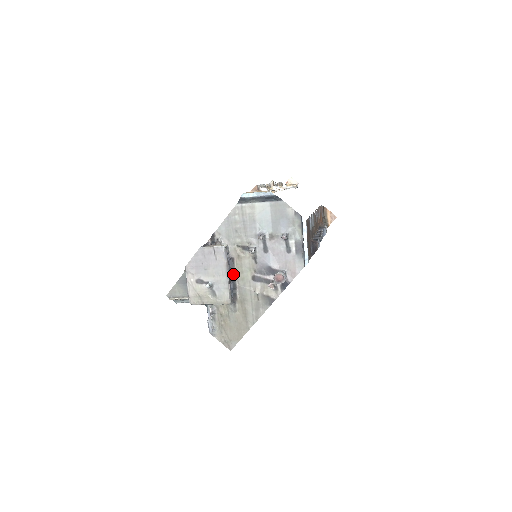
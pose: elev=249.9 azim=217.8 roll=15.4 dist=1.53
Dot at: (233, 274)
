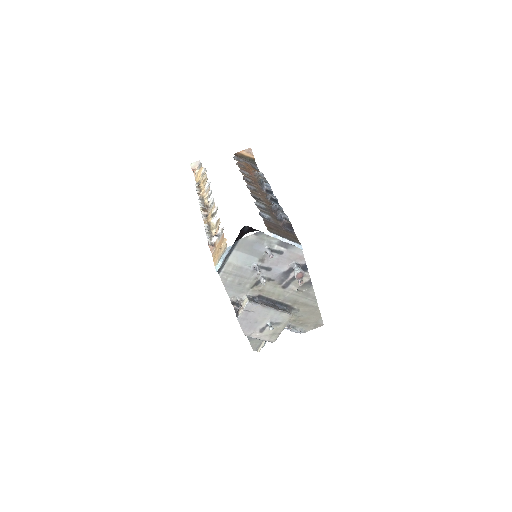
Dot at: (270, 300)
